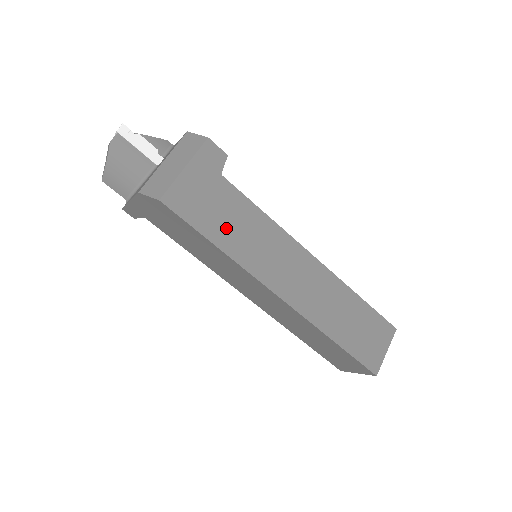
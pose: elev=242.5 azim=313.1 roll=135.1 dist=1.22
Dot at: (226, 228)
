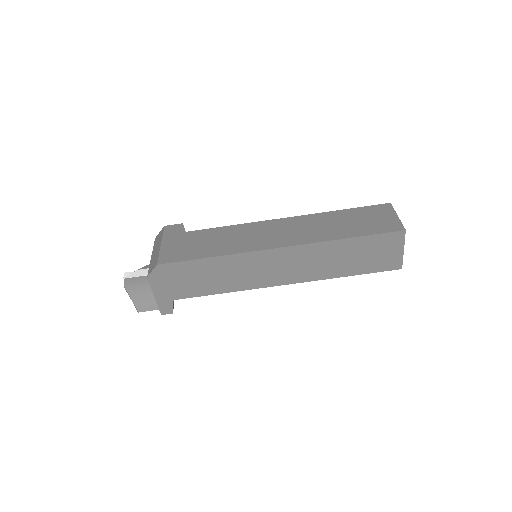
Dot at: (210, 247)
